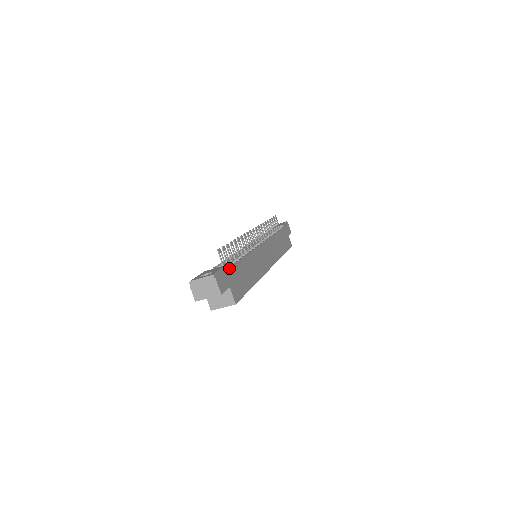
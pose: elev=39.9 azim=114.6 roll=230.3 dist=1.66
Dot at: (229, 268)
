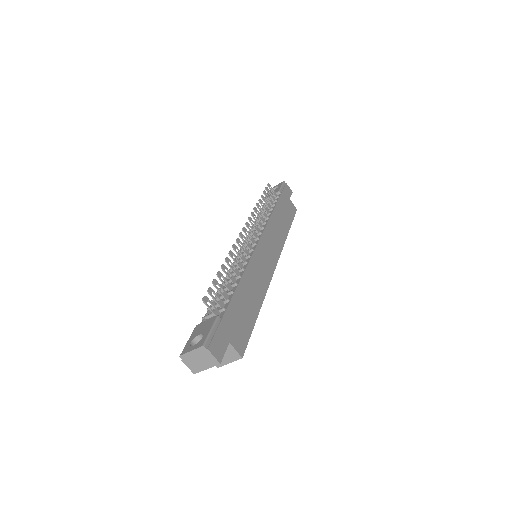
Dot at: (222, 317)
